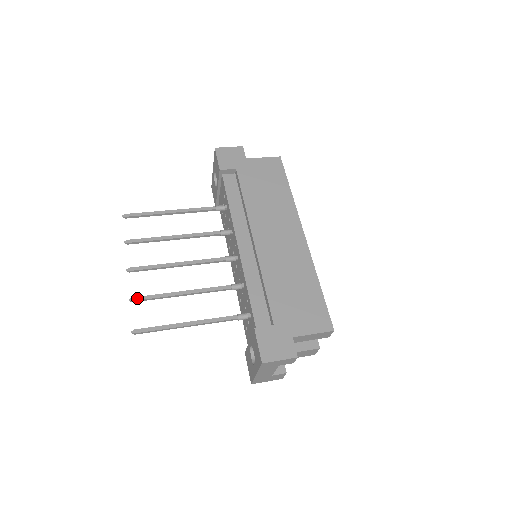
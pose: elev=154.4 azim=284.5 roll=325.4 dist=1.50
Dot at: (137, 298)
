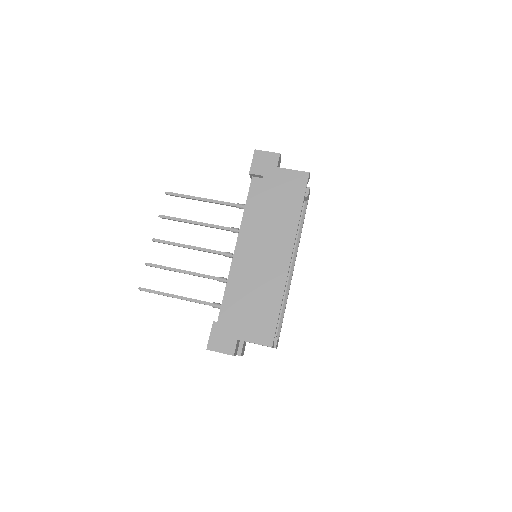
Dot at: (150, 264)
